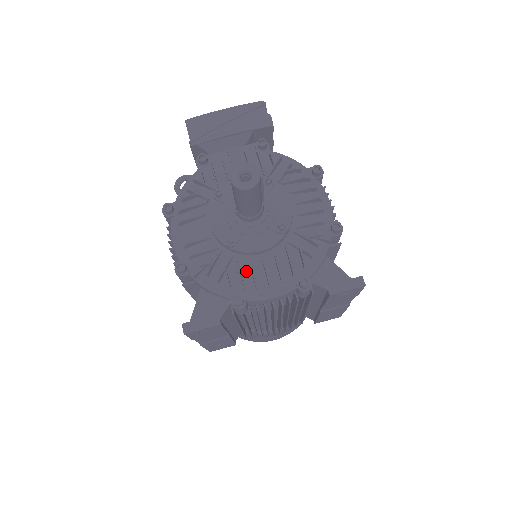
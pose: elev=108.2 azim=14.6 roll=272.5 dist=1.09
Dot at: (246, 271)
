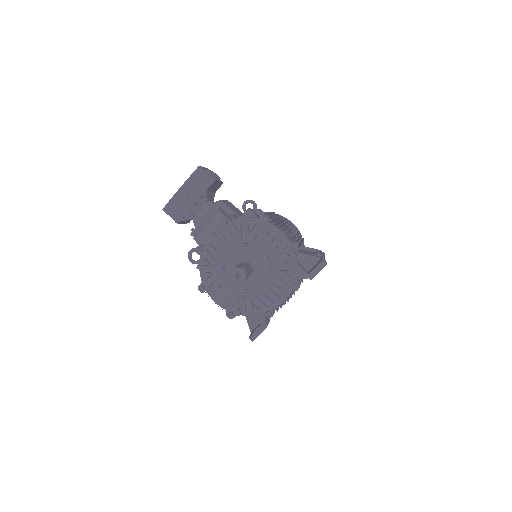
Dot at: (263, 298)
